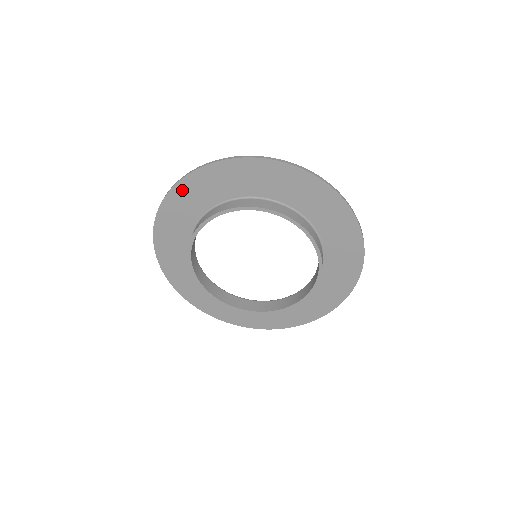
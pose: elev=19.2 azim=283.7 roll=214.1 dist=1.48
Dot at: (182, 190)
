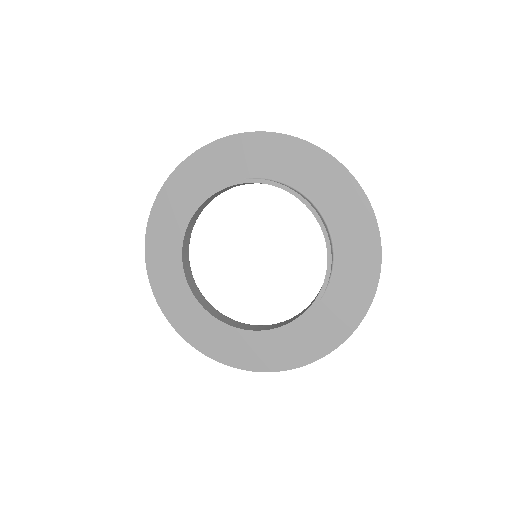
Dot at: (193, 165)
